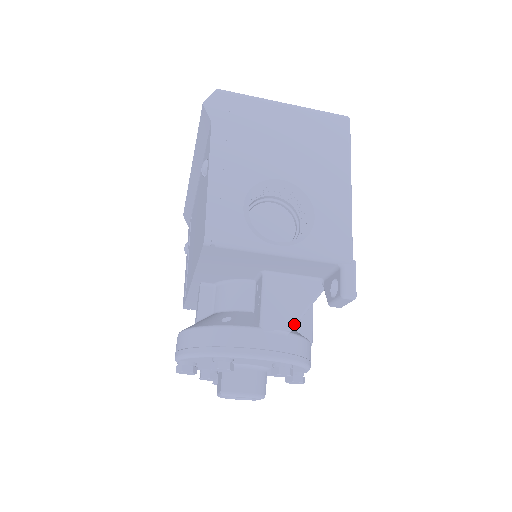
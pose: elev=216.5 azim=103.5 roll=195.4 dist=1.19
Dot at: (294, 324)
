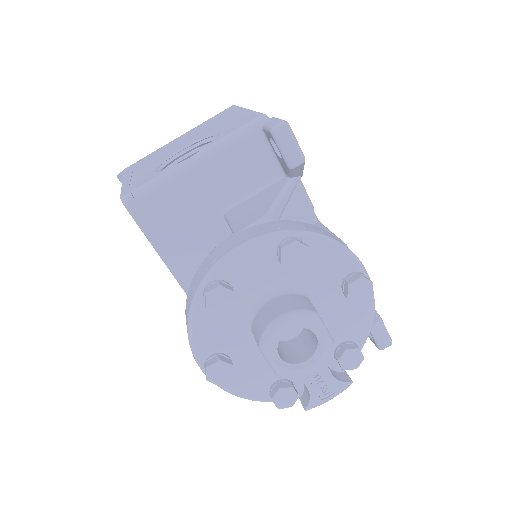
Dot at: (270, 209)
